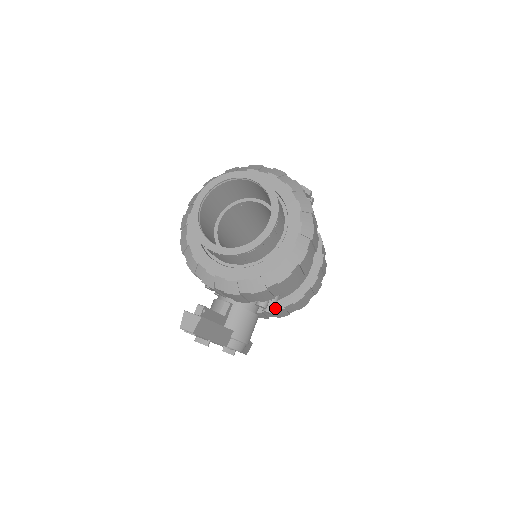
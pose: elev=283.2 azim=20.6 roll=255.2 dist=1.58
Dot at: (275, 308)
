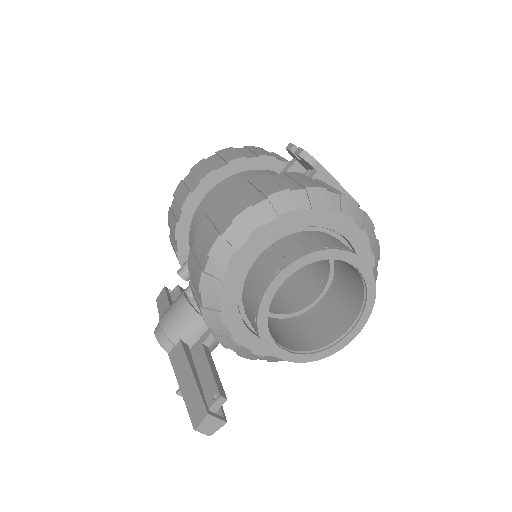
Dot at: occluded
